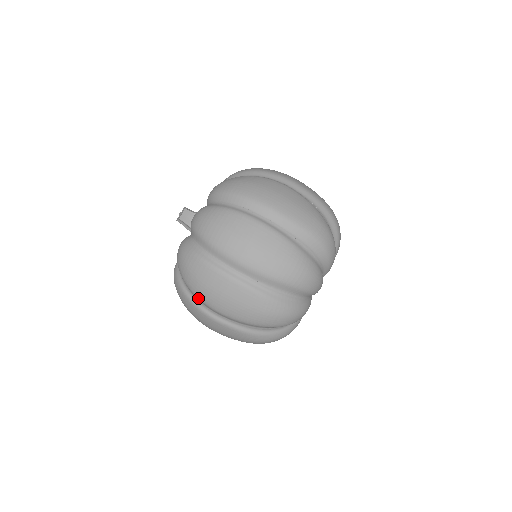
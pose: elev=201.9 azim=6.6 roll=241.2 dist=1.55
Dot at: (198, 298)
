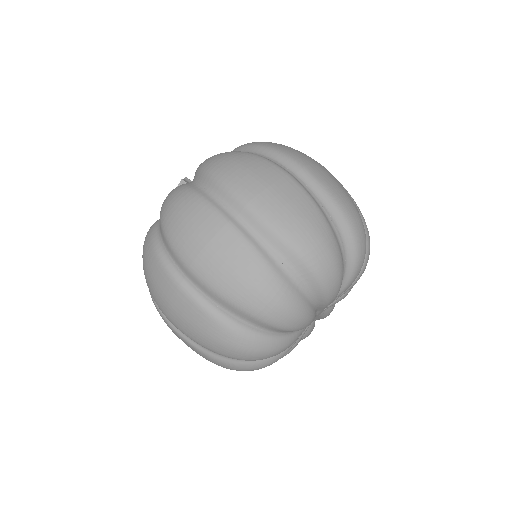
Dot at: (153, 297)
